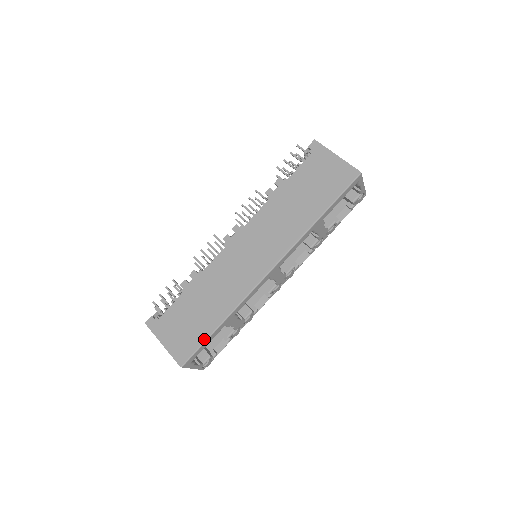
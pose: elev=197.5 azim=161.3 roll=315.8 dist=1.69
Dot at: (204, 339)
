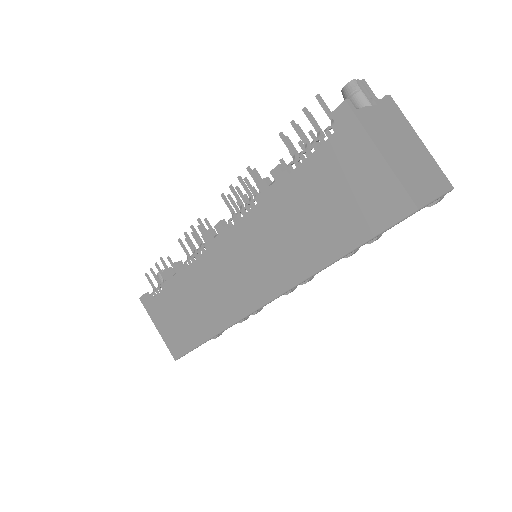
Dot at: (193, 346)
